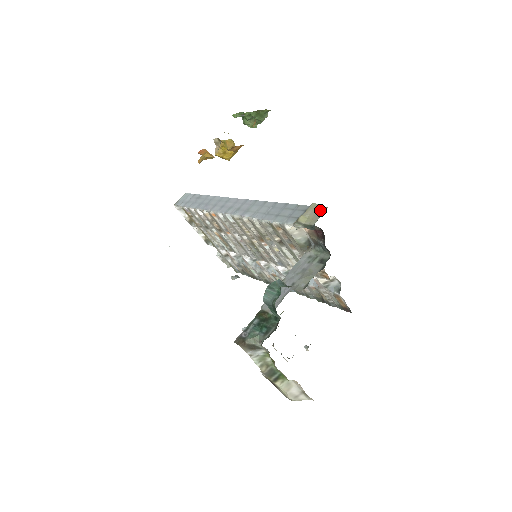
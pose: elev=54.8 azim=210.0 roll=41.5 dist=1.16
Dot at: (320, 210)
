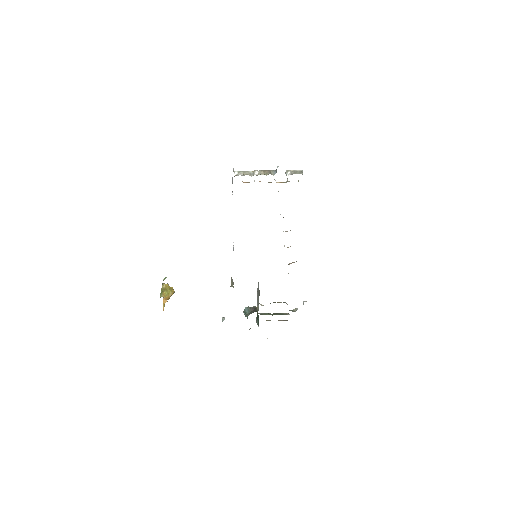
Dot at: (233, 284)
